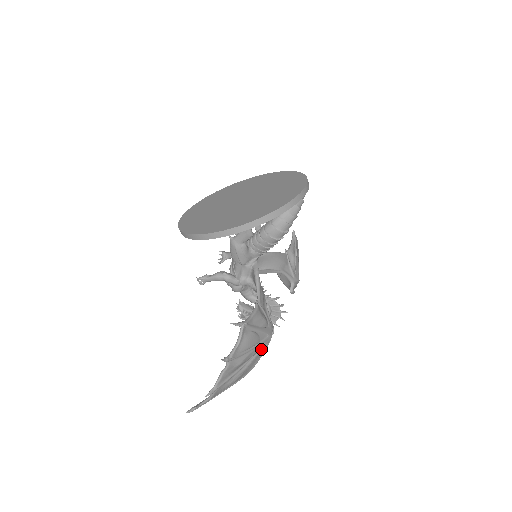
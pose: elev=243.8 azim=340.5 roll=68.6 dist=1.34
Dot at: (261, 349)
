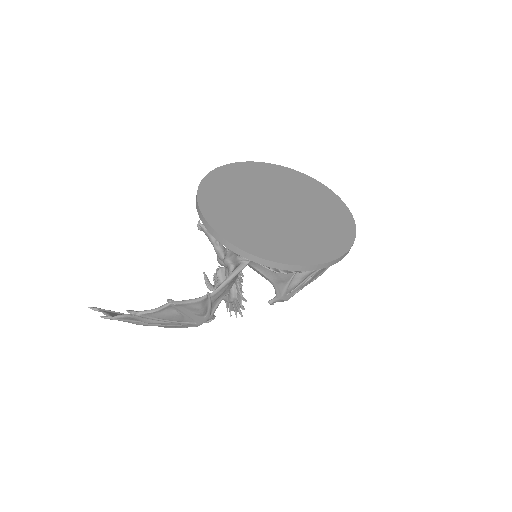
Dot at: (183, 325)
